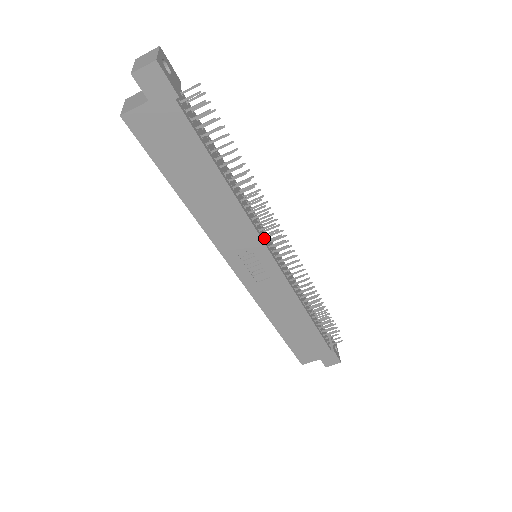
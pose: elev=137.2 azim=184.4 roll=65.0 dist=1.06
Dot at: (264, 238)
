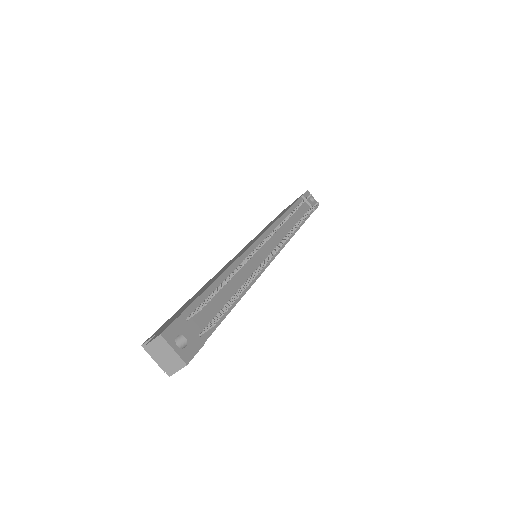
Dot at: (264, 258)
